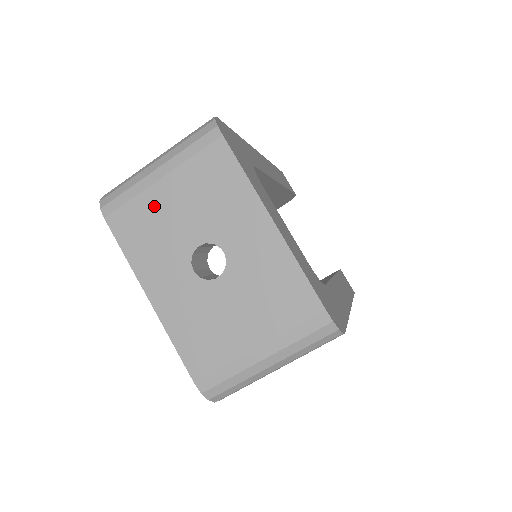
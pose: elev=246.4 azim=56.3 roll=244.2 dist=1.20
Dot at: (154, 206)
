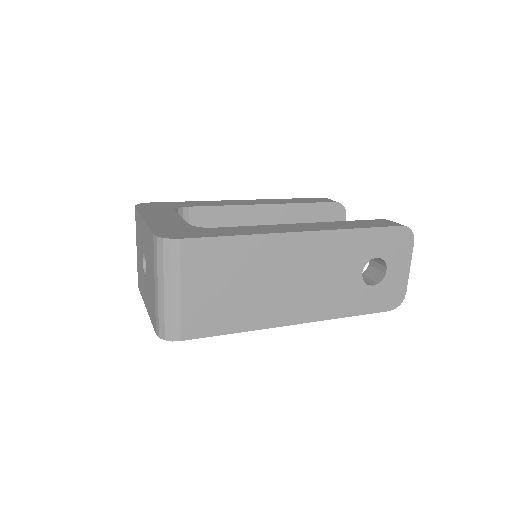
Dot at: (138, 262)
